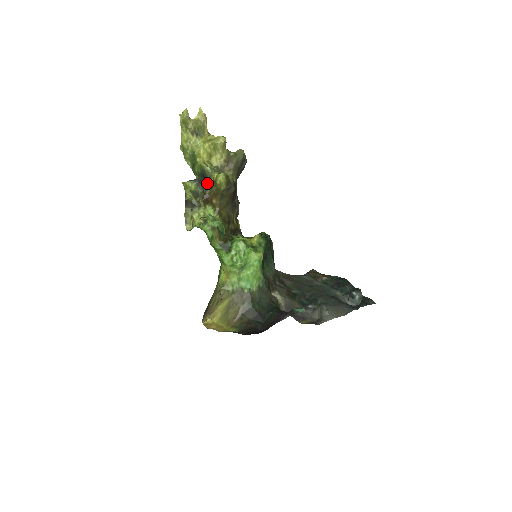
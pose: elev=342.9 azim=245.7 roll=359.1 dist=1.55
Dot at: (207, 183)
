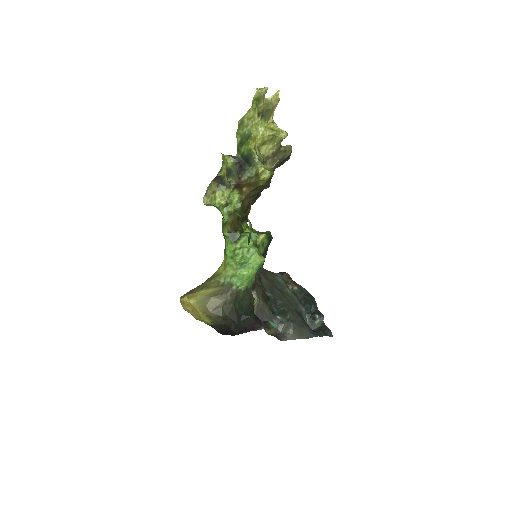
Dot at: (247, 169)
